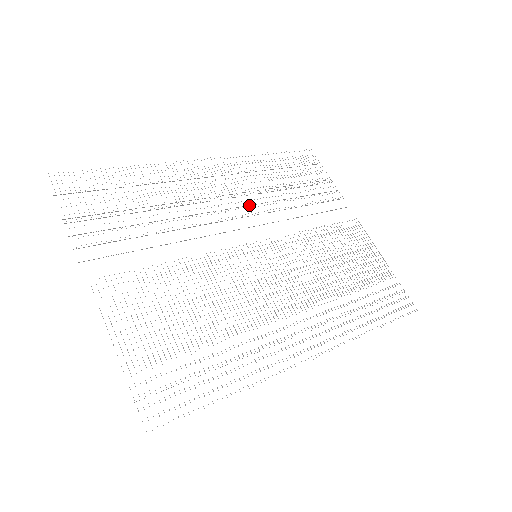
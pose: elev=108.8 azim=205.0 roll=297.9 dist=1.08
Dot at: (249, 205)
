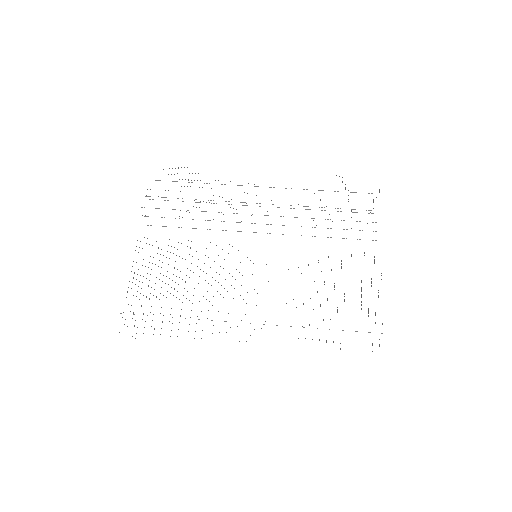
Dot at: occluded
